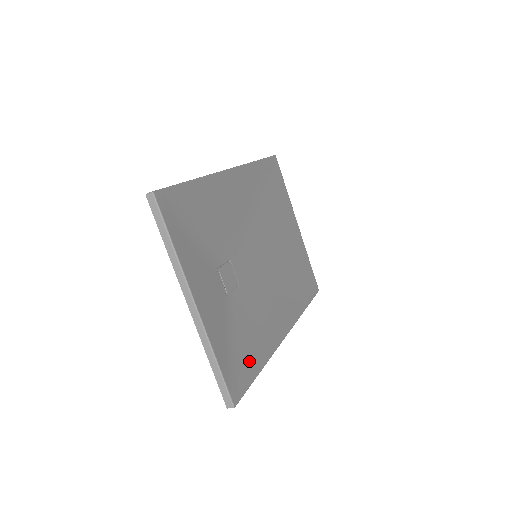
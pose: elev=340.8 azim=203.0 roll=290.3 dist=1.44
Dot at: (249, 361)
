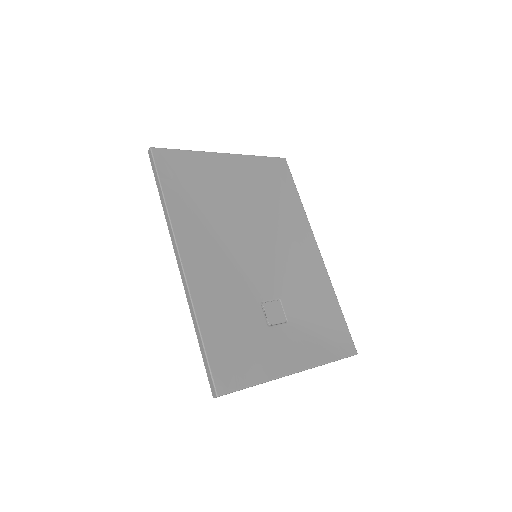
Dot at: (332, 318)
